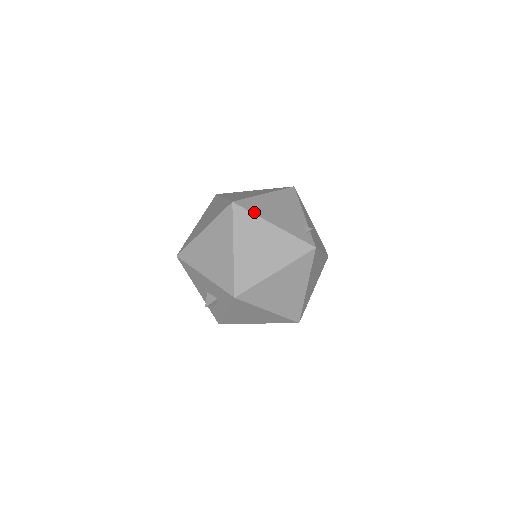
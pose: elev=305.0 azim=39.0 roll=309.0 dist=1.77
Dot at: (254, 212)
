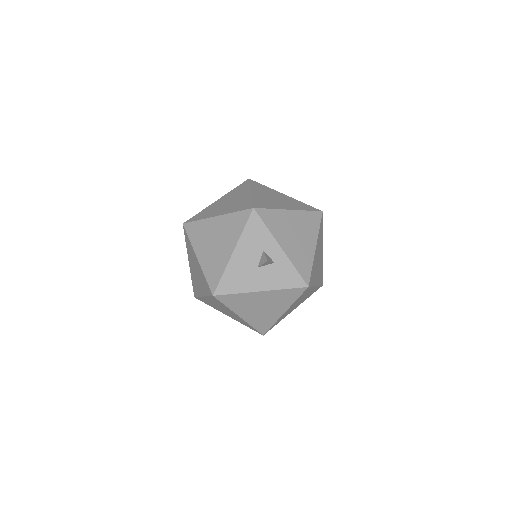
Dot at: occluded
